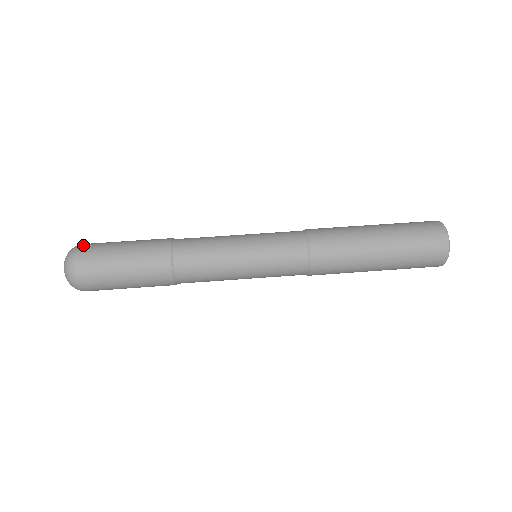
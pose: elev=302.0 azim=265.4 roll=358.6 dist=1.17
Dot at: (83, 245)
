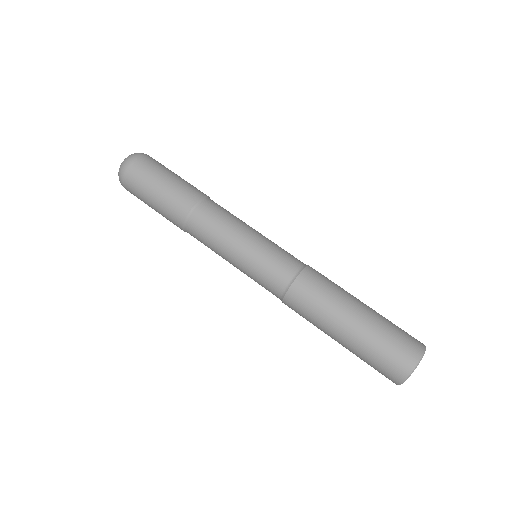
Dot at: (151, 157)
